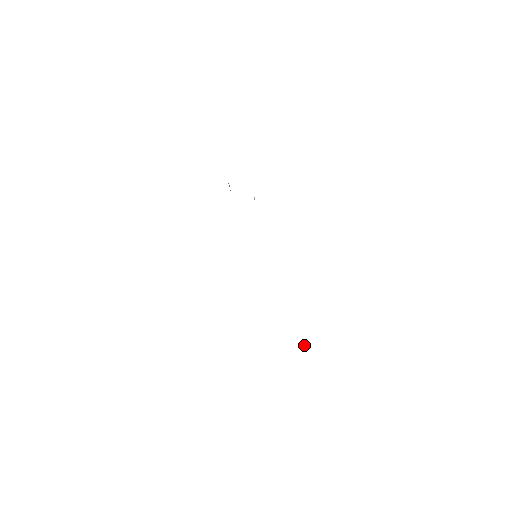
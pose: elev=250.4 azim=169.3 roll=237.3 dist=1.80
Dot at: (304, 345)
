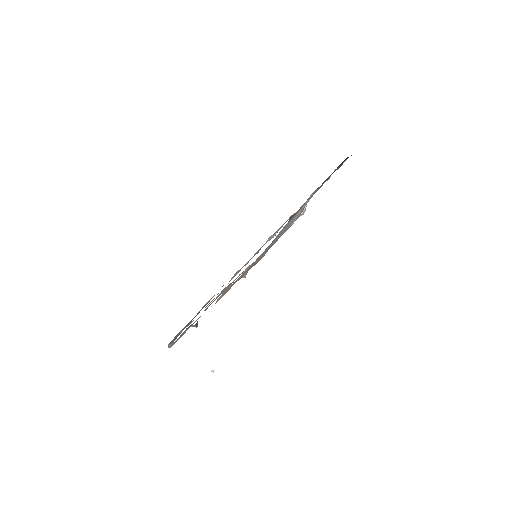
Dot at: (197, 322)
